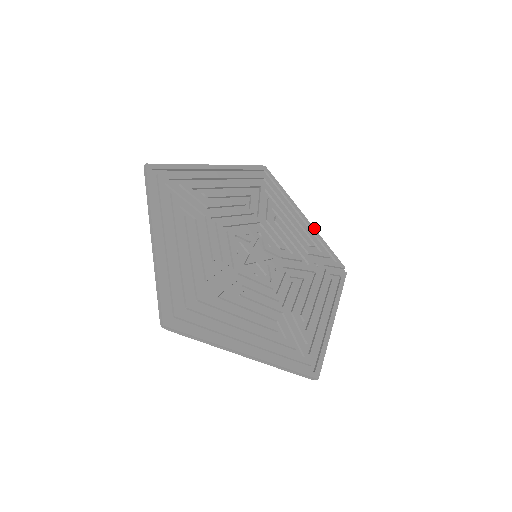
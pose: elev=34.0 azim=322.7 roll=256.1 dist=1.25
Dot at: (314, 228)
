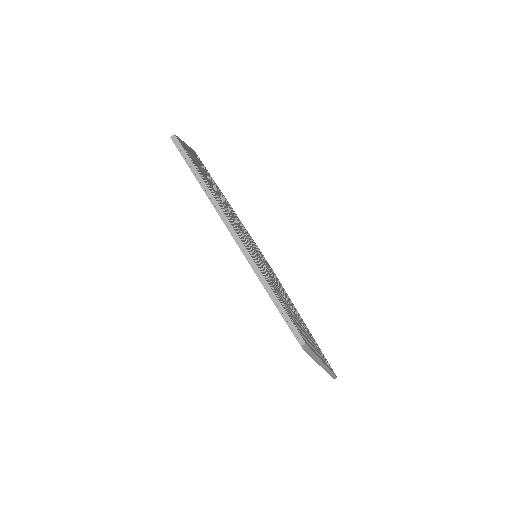
Dot at: occluded
